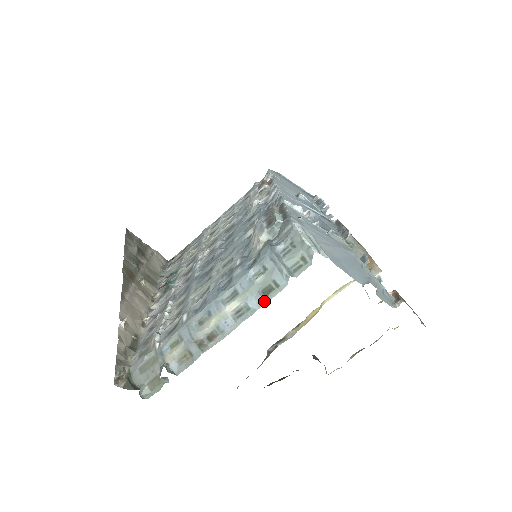
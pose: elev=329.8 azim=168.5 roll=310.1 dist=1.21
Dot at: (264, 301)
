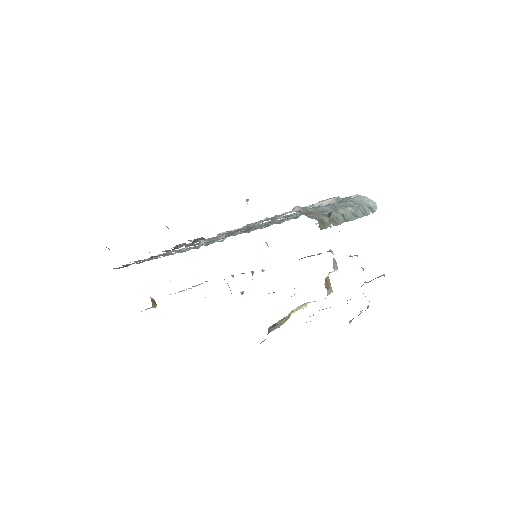
Dot at: (363, 215)
